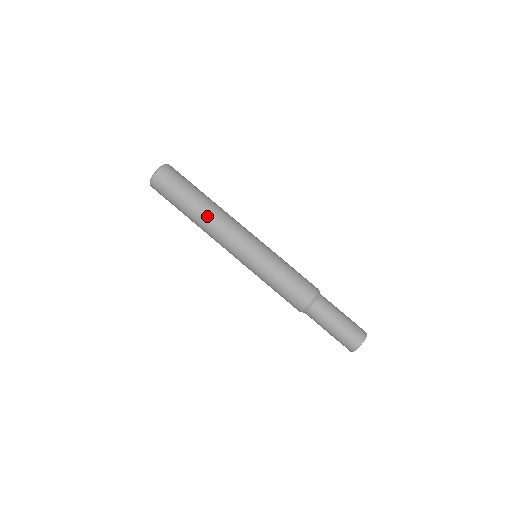
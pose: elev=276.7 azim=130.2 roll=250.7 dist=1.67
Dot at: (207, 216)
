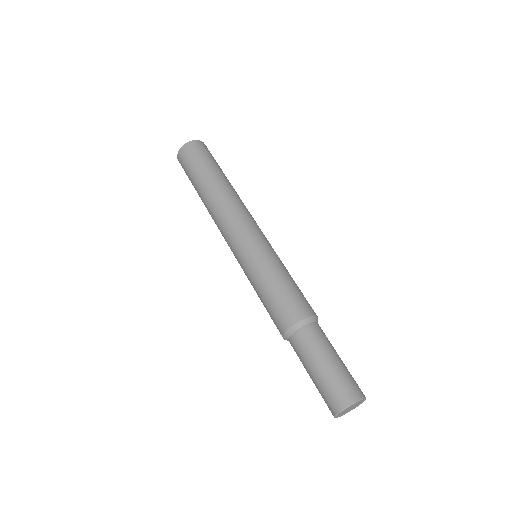
Dot at: (212, 198)
